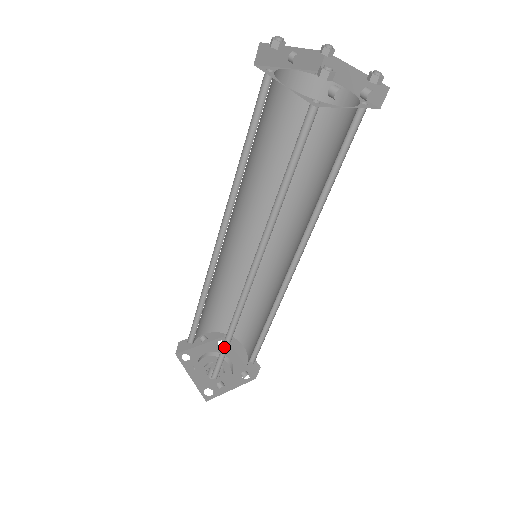
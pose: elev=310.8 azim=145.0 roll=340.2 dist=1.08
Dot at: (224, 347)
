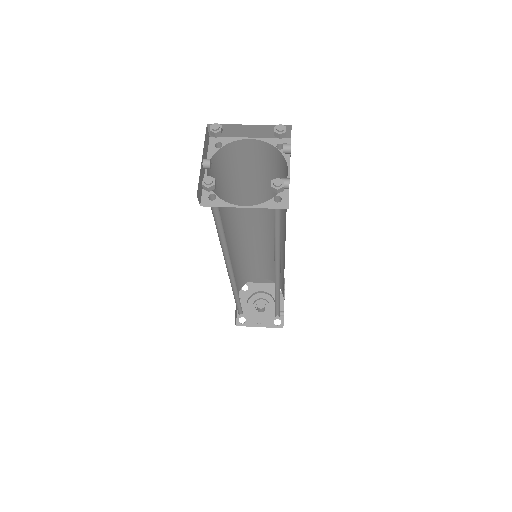
Dot at: (275, 305)
